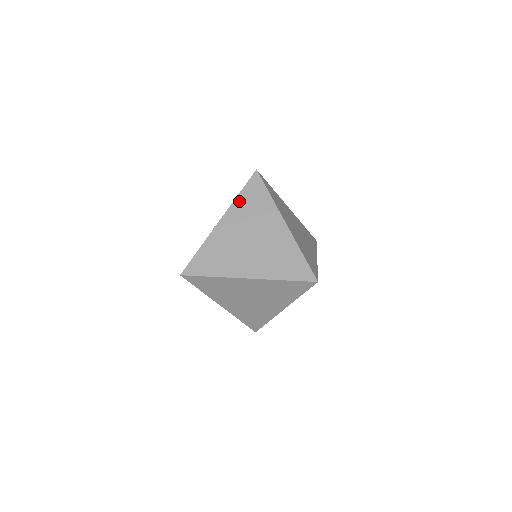
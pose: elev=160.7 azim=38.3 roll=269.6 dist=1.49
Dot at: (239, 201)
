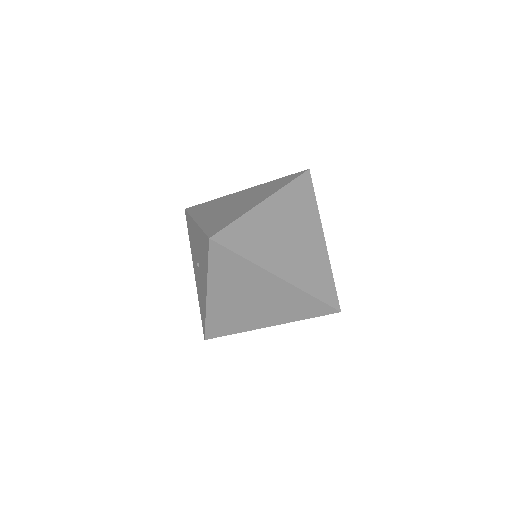
Dot at: (213, 274)
